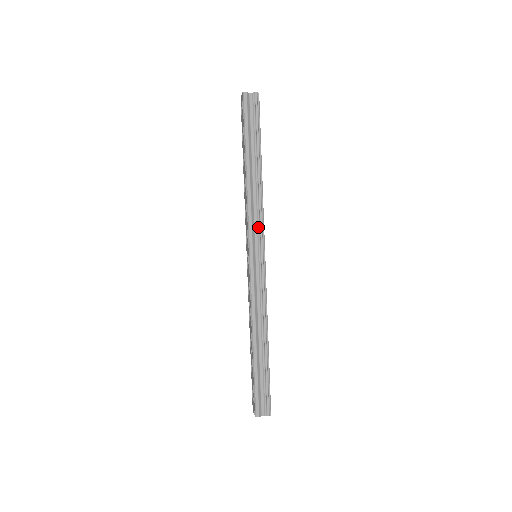
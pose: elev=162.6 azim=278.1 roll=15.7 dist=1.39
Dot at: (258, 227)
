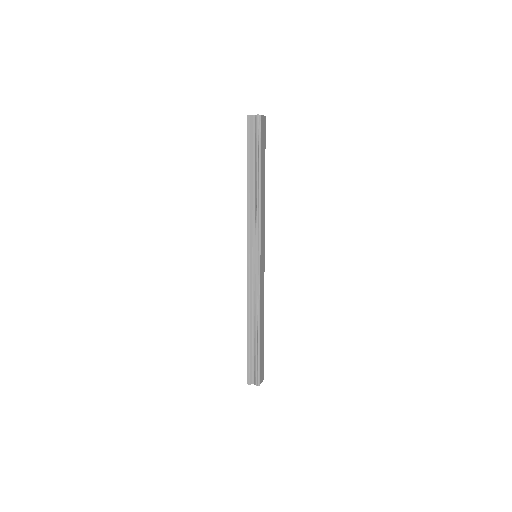
Dot at: (255, 233)
